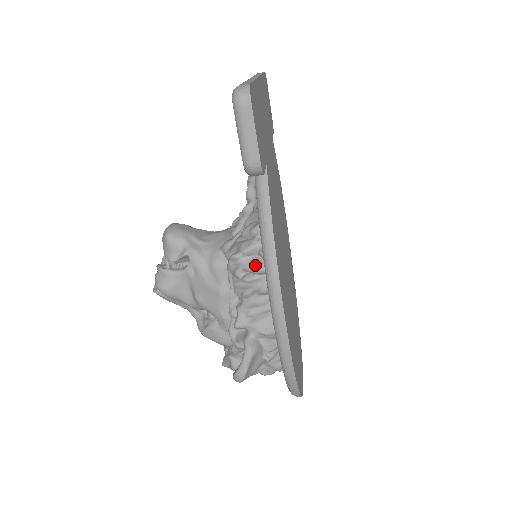
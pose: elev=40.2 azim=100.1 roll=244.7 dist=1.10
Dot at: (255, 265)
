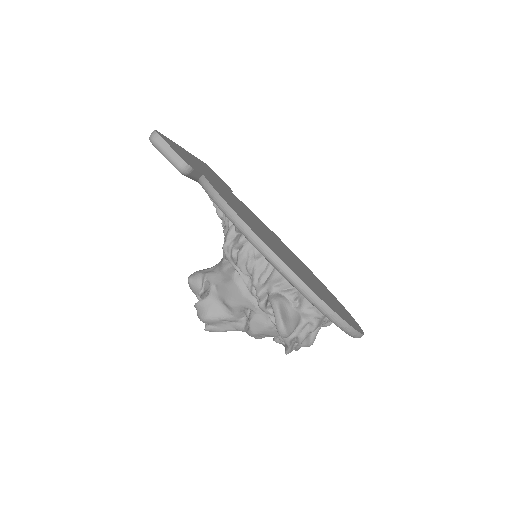
Dot at: (238, 239)
